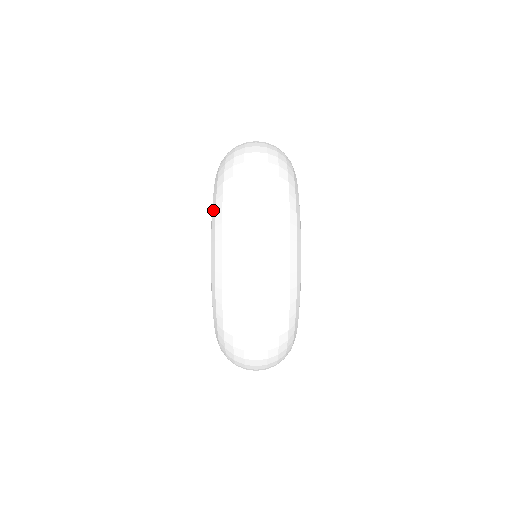
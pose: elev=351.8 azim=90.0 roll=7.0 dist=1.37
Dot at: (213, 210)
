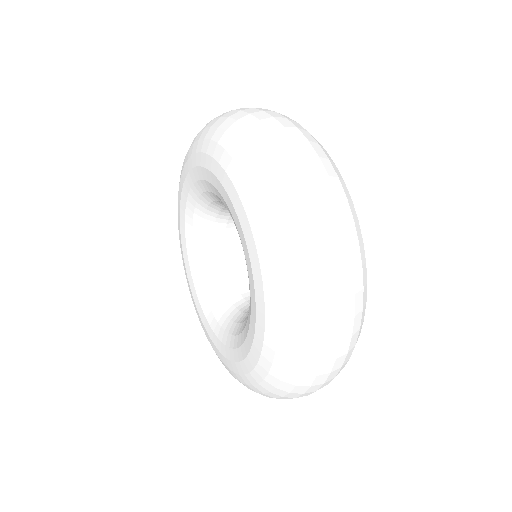
Dot at: (245, 199)
